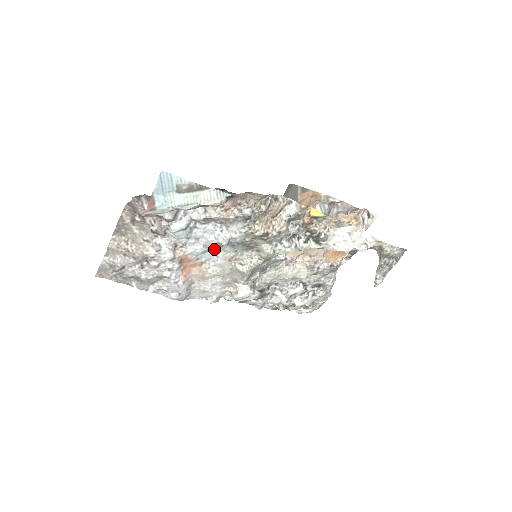
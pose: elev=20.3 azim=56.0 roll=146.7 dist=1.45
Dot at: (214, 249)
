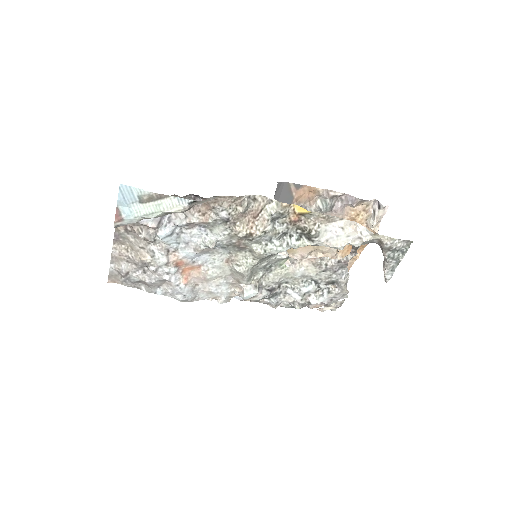
Dot at: (207, 252)
